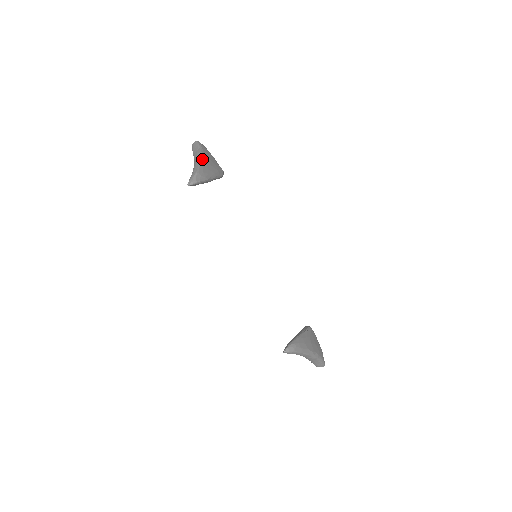
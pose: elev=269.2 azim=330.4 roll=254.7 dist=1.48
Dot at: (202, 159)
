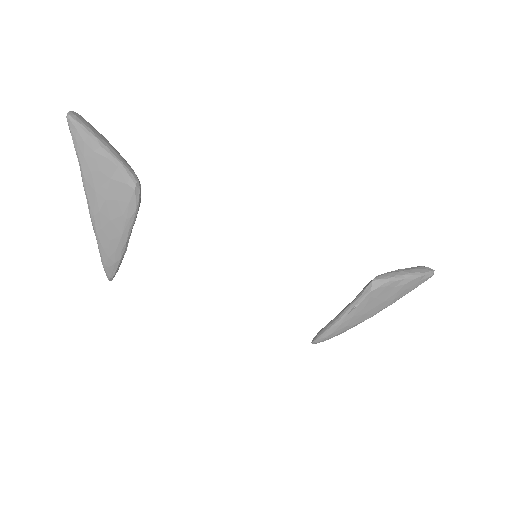
Dot at: (94, 223)
